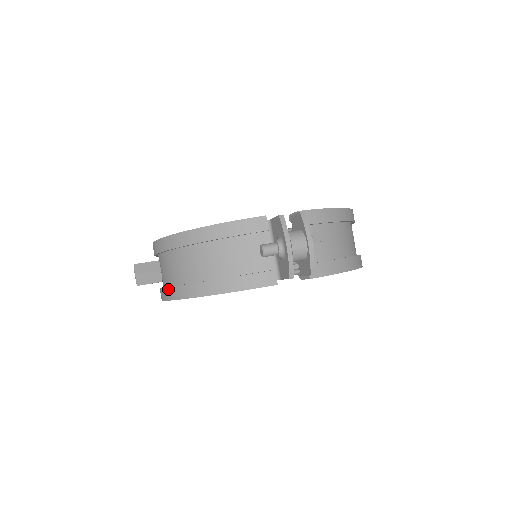
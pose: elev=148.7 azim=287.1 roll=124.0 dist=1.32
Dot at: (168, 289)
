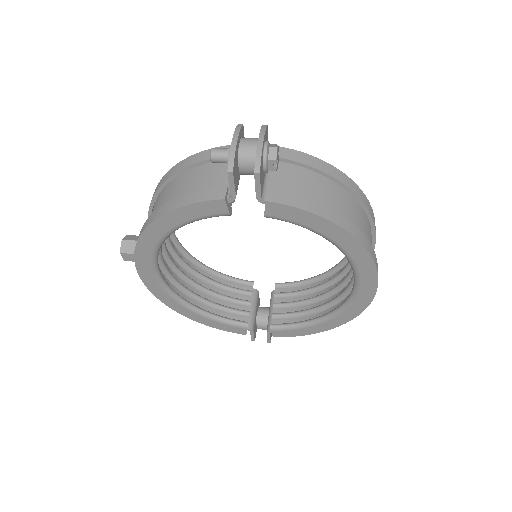
Dot at: occluded
